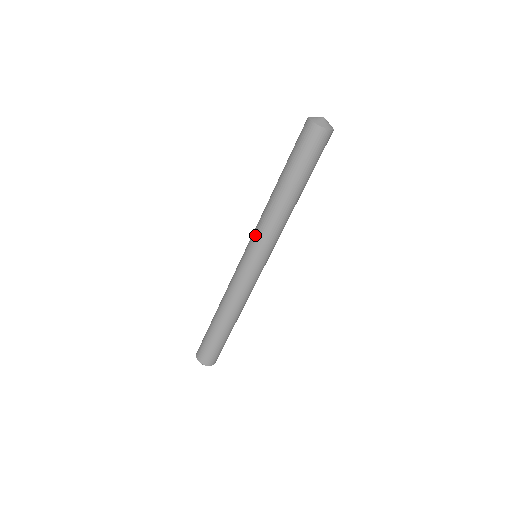
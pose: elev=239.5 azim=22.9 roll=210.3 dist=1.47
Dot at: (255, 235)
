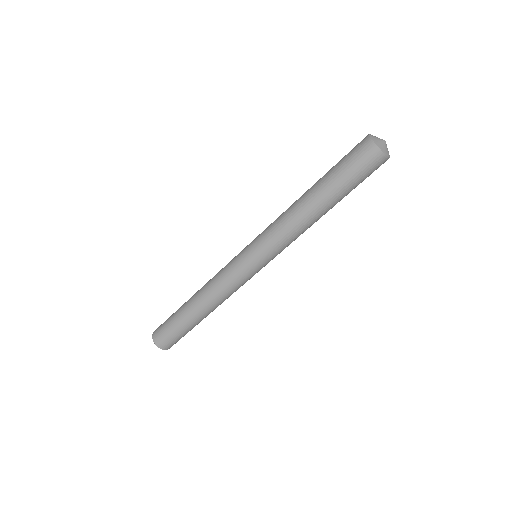
Dot at: (265, 229)
